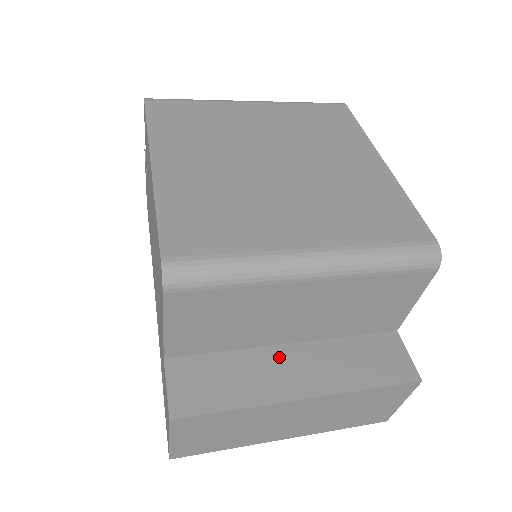
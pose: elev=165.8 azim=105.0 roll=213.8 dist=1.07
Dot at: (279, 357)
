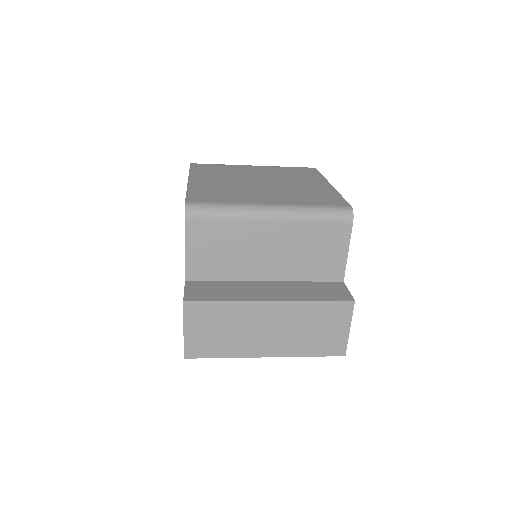
Dot at: (258, 285)
